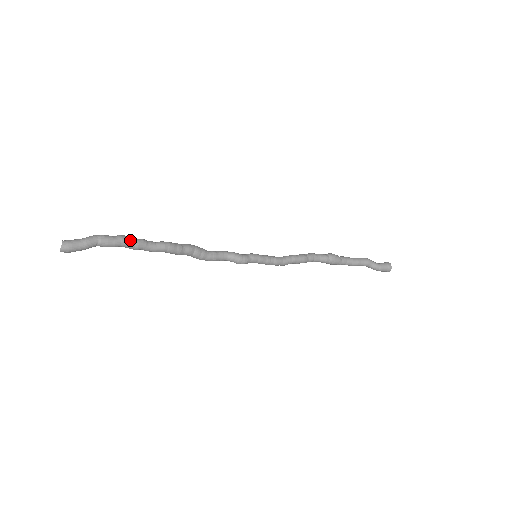
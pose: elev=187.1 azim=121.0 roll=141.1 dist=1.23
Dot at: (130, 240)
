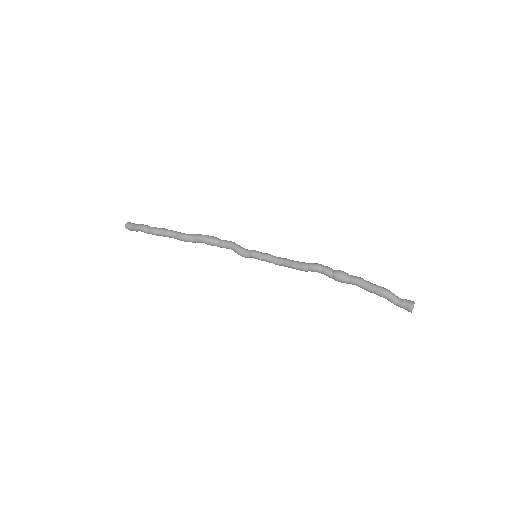
Dot at: (157, 234)
